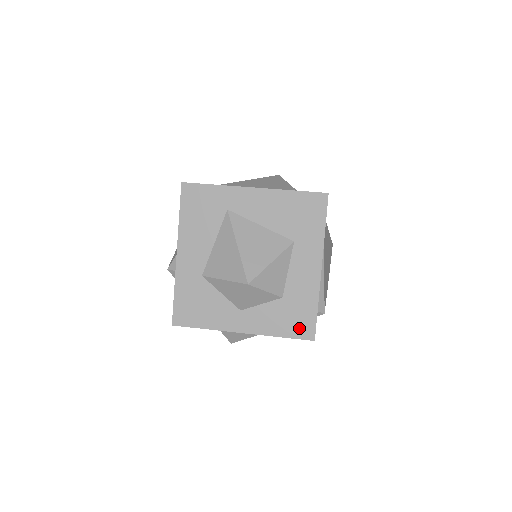
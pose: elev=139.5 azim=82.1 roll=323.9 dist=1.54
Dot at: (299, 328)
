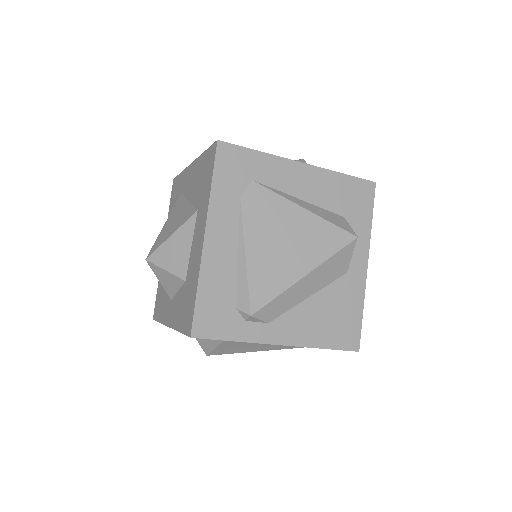
Dot at: (187, 320)
